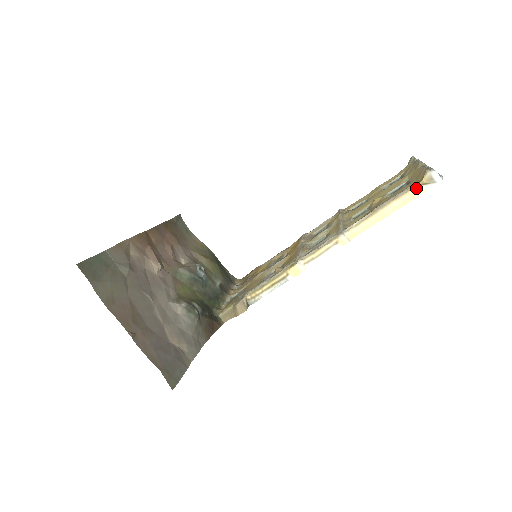
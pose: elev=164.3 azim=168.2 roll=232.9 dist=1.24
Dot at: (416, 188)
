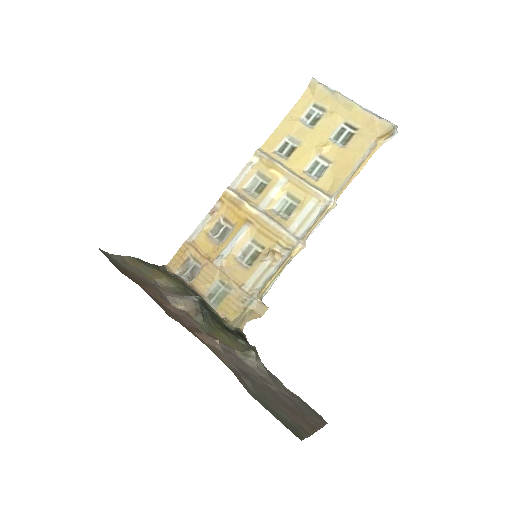
Dot at: (380, 143)
